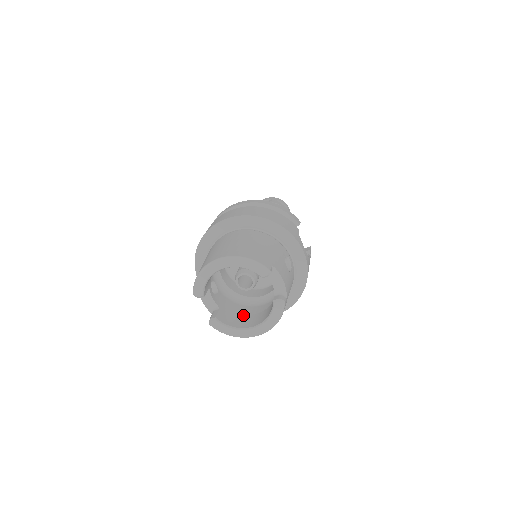
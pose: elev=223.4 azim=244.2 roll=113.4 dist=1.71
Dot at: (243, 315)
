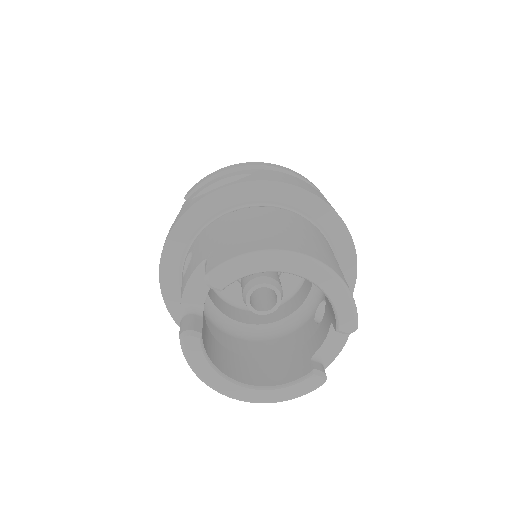
Dot at: occluded
